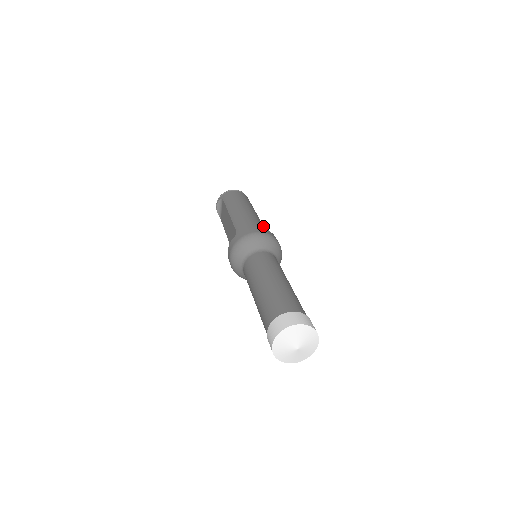
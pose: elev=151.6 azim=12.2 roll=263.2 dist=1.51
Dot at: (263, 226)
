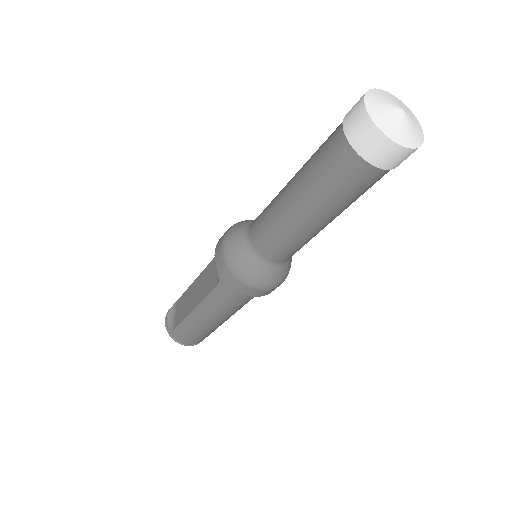
Dot at: occluded
